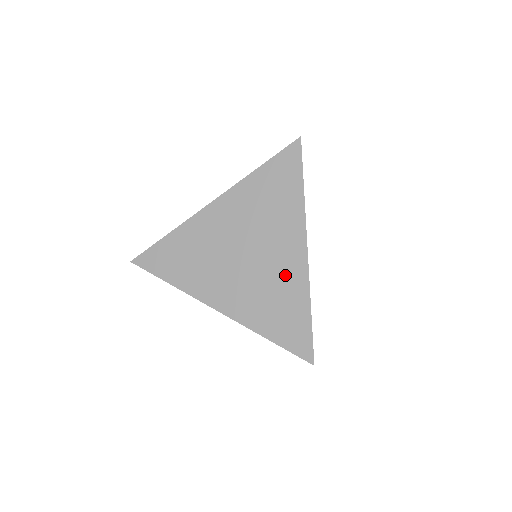
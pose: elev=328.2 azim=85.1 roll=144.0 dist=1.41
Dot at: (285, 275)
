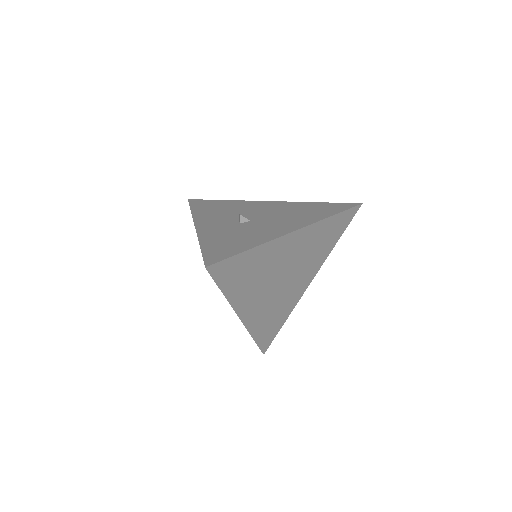
Dot at: occluded
